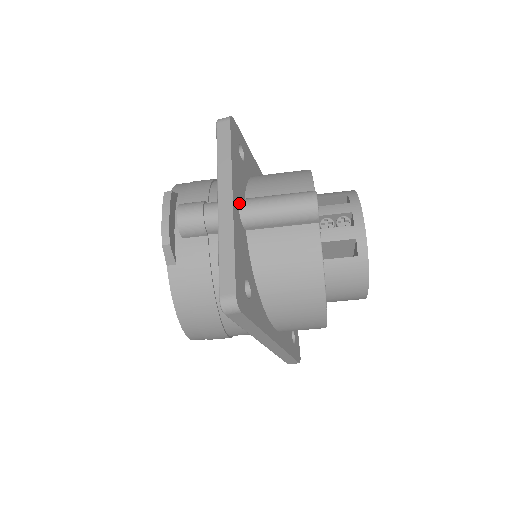
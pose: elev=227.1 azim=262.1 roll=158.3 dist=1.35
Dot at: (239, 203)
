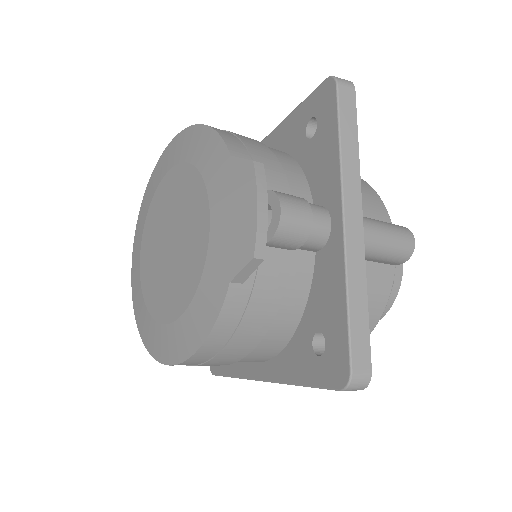
Dot at: occluded
